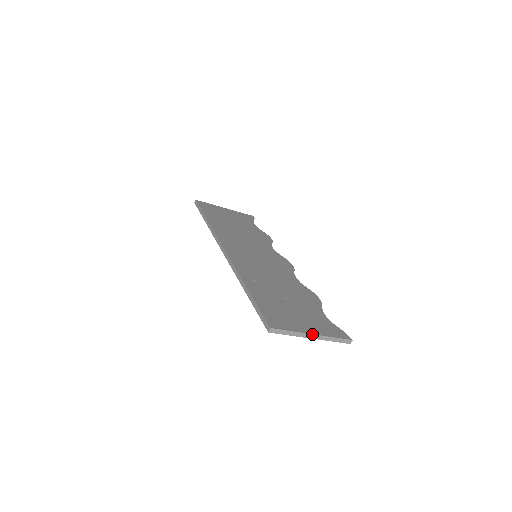
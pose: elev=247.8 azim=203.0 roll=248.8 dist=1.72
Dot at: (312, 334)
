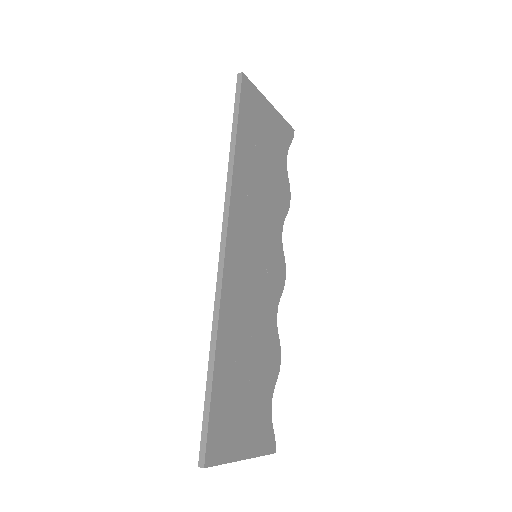
Dot at: occluded
